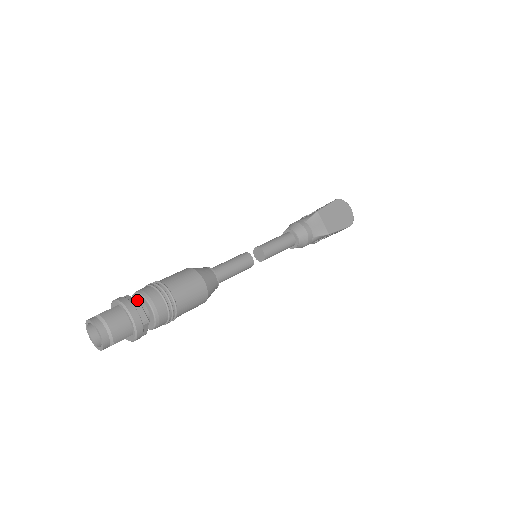
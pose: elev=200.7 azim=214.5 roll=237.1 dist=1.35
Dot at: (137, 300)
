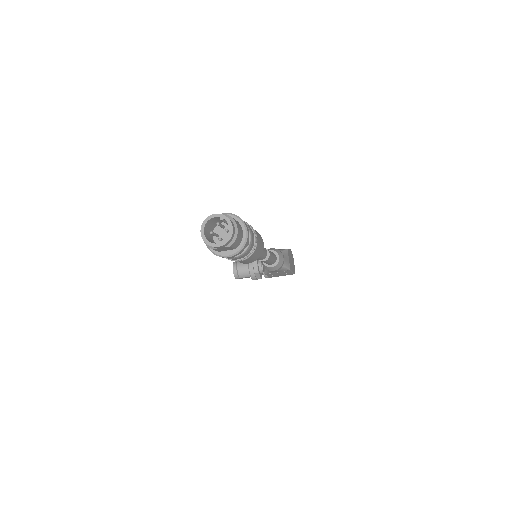
Dot at: occluded
